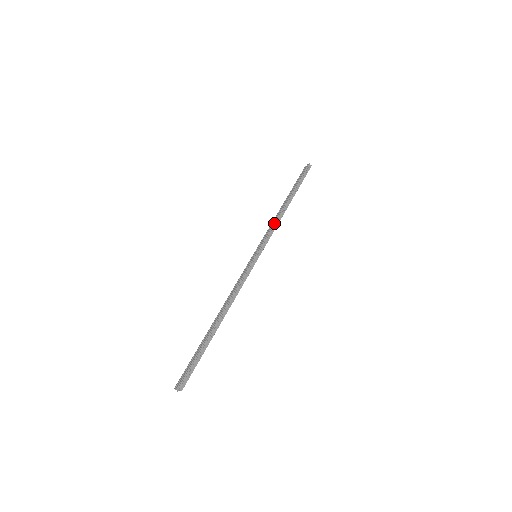
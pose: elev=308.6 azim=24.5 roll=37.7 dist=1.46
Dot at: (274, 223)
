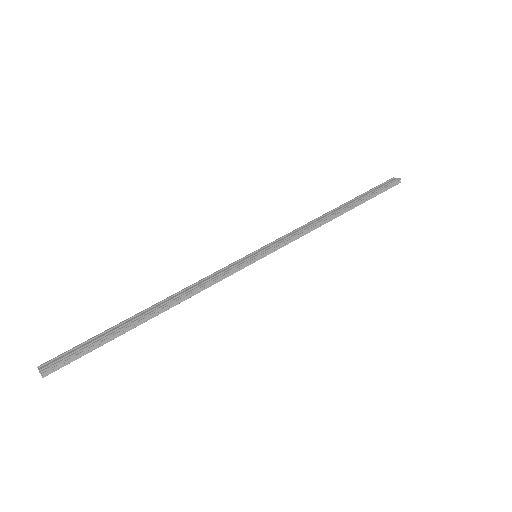
Dot at: (306, 228)
